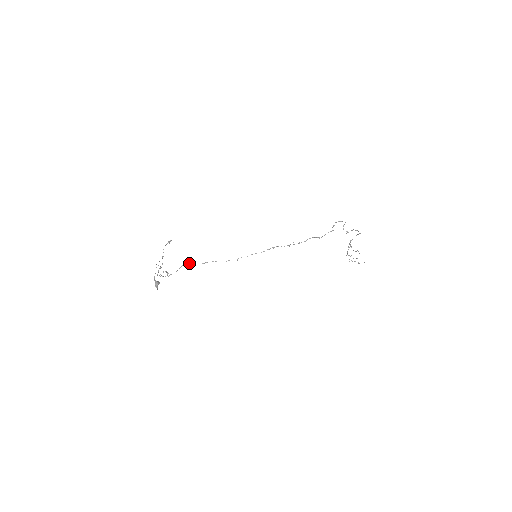
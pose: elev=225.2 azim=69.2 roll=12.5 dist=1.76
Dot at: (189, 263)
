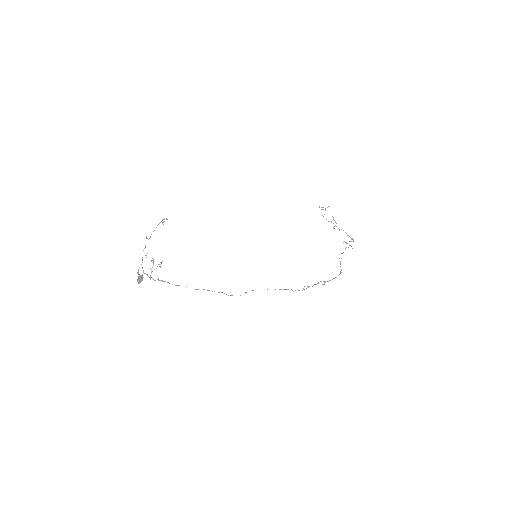
Dot at: occluded
